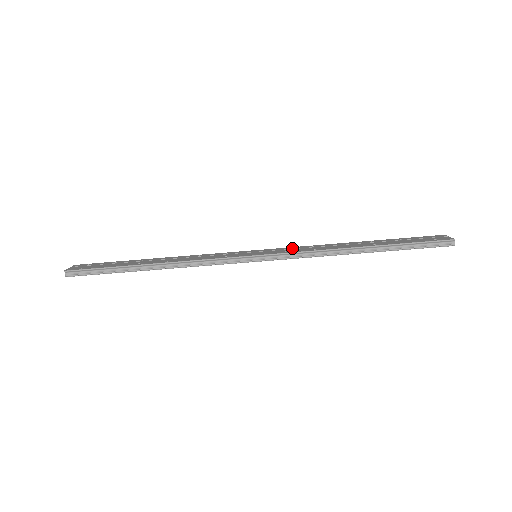
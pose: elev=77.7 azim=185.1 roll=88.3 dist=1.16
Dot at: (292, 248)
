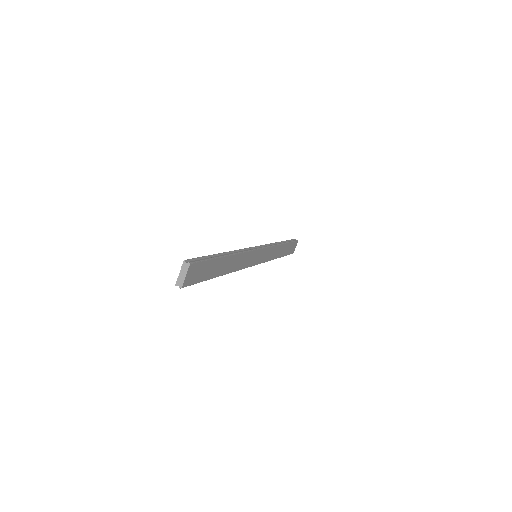
Dot at: occluded
